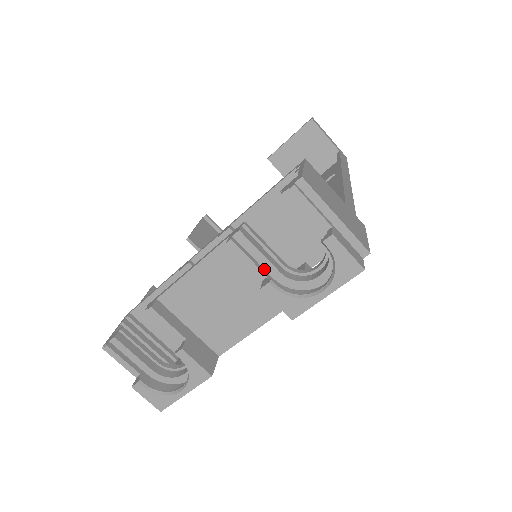
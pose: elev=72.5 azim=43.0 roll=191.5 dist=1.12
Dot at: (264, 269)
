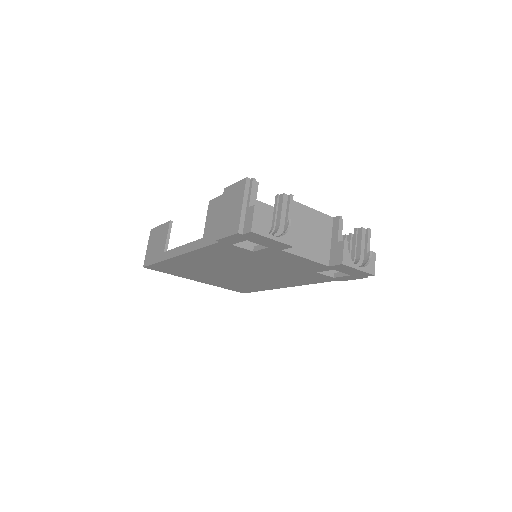
Dot at: (338, 240)
